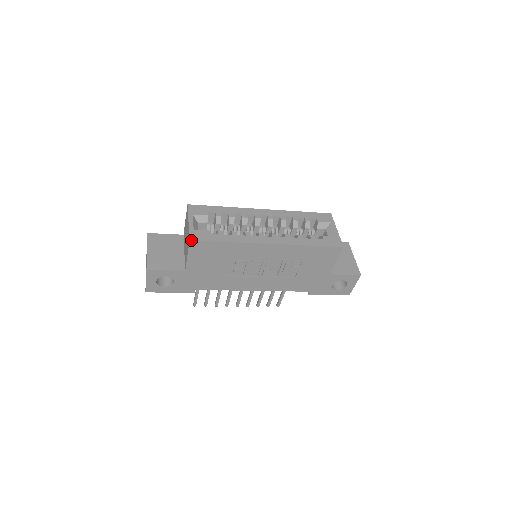
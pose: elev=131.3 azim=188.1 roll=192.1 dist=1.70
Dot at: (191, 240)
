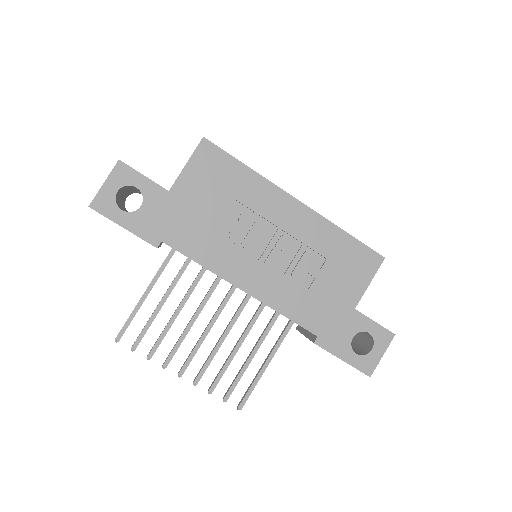
Dot at: (205, 138)
